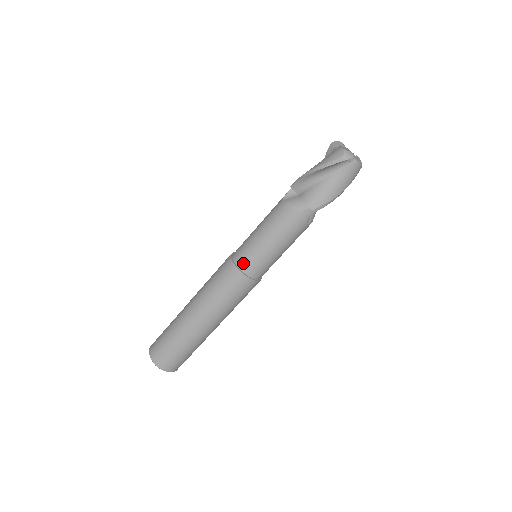
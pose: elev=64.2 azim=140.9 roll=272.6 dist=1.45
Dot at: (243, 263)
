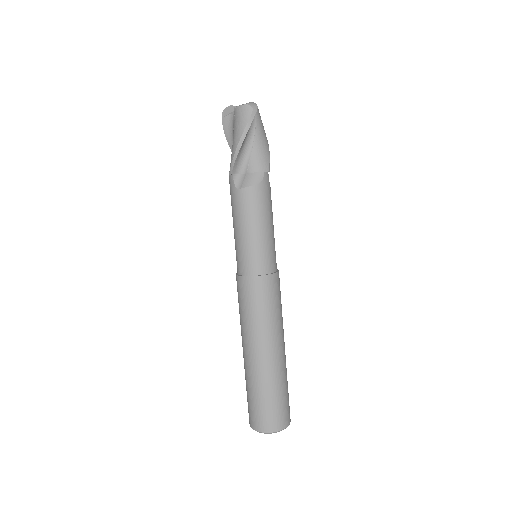
Dot at: (262, 267)
